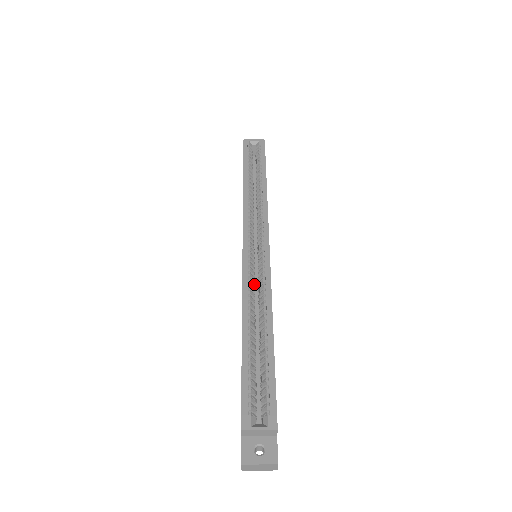
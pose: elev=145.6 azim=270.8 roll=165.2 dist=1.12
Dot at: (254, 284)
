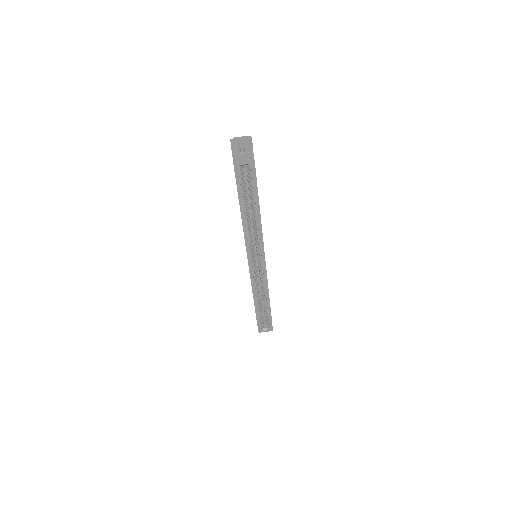
Dot at: (257, 276)
